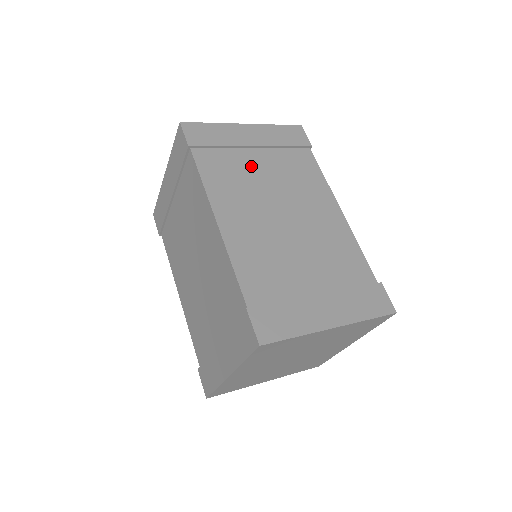
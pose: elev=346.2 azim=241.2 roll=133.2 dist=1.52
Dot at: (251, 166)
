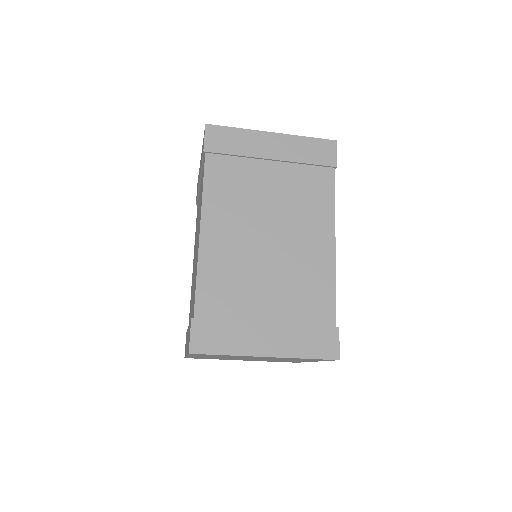
Dot at: (259, 180)
